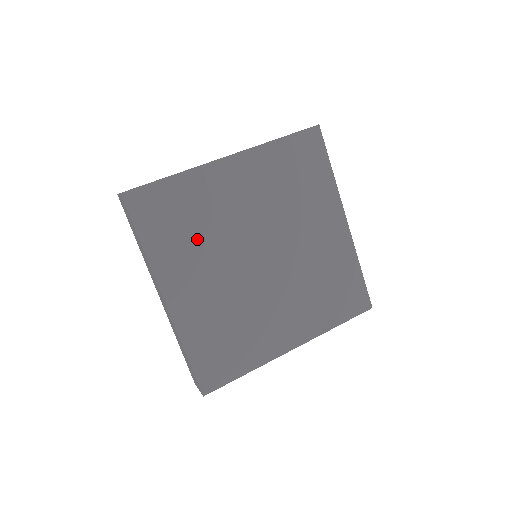
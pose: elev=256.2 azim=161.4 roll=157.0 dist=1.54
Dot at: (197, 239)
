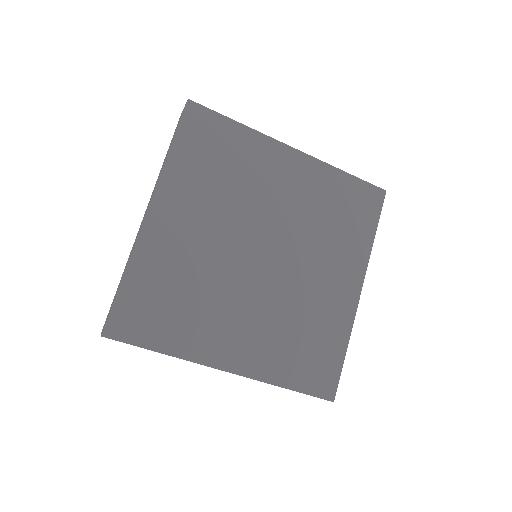
Dot at: (198, 300)
